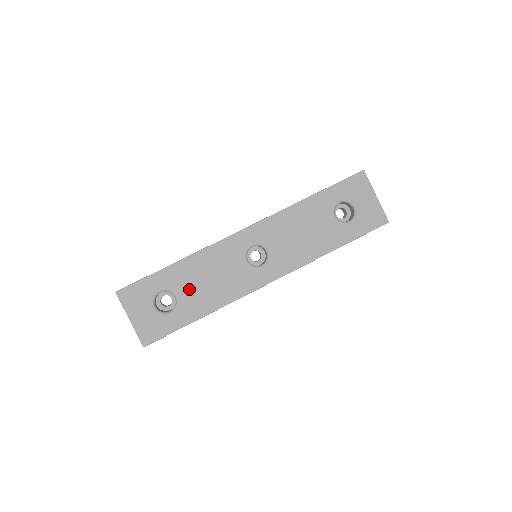
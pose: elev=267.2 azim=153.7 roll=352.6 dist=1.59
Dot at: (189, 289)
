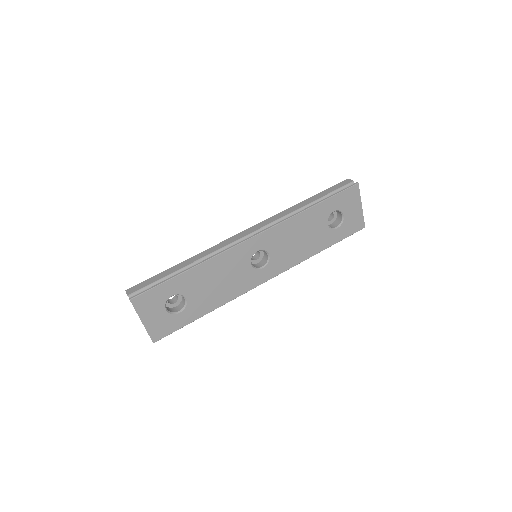
Dot at: (199, 292)
